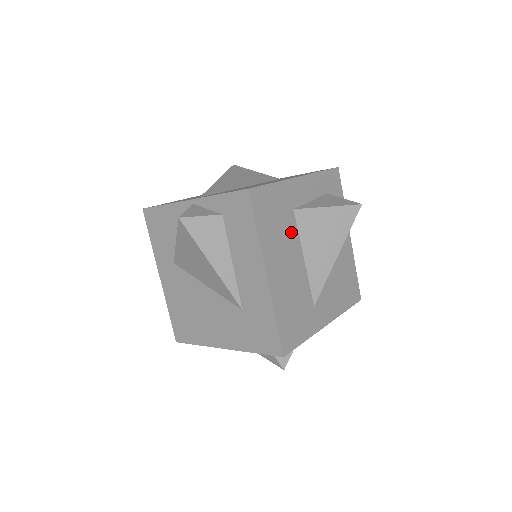
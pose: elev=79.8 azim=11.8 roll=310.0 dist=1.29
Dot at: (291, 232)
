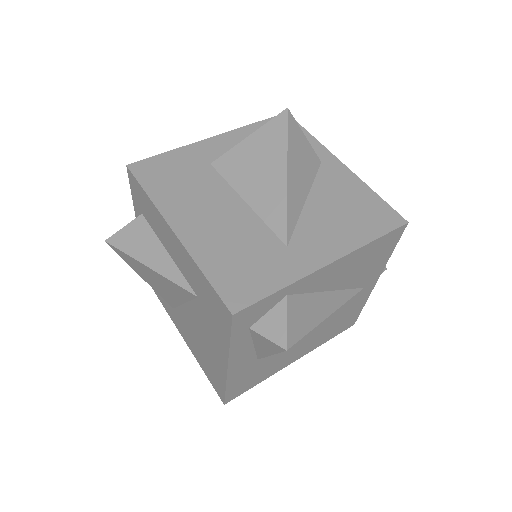
Dot at: (212, 184)
